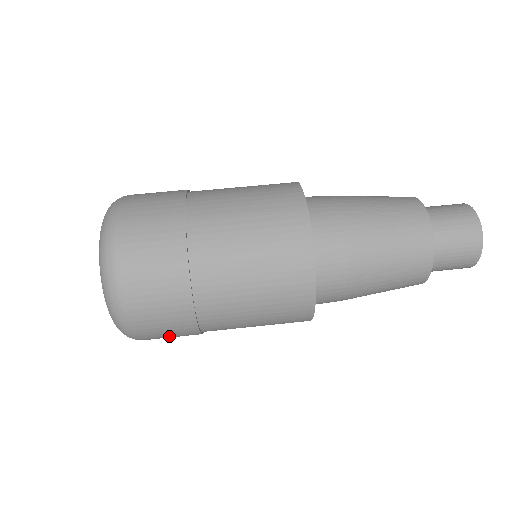
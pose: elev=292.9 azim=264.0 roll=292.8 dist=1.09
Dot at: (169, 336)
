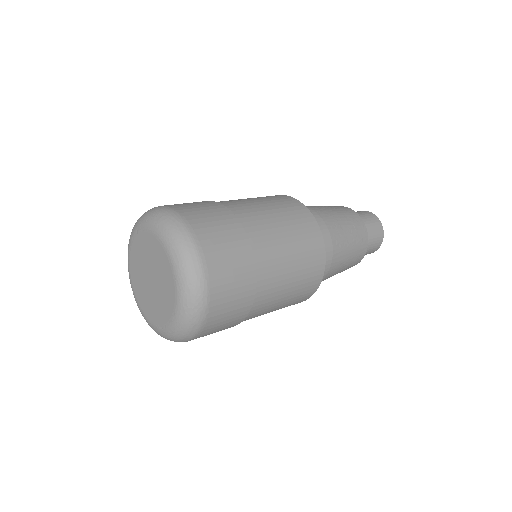
Dot at: (212, 221)
